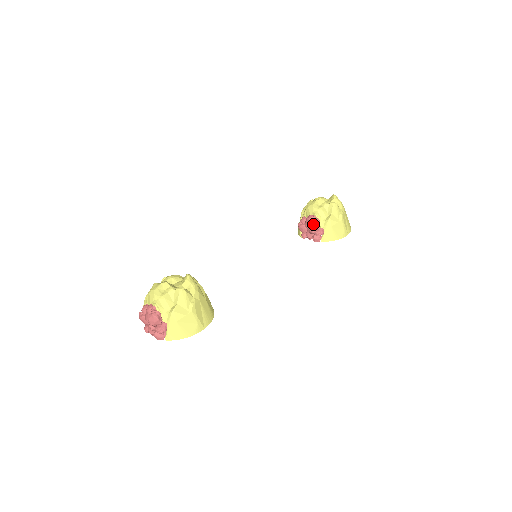
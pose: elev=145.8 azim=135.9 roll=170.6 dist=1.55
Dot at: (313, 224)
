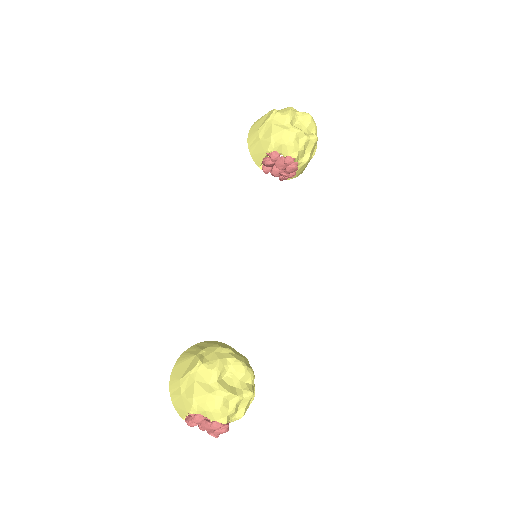
Dot at: (291, 170)
